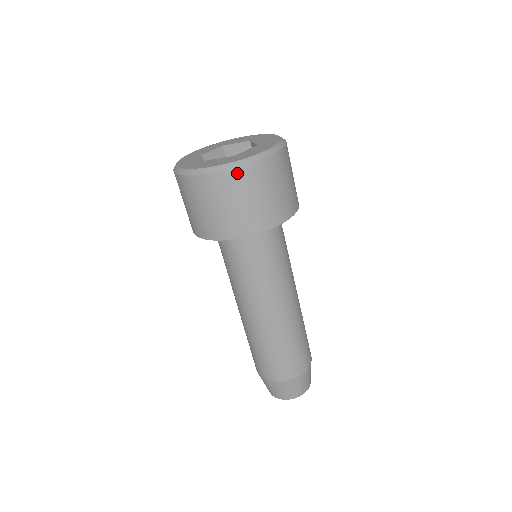
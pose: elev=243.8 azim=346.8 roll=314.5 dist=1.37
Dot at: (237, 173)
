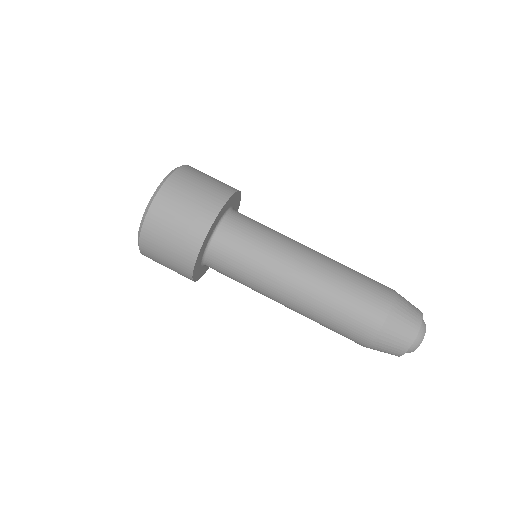
Dot at: (181, 171)
